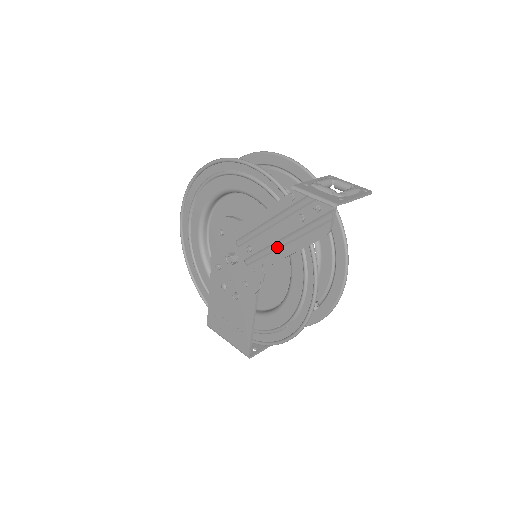
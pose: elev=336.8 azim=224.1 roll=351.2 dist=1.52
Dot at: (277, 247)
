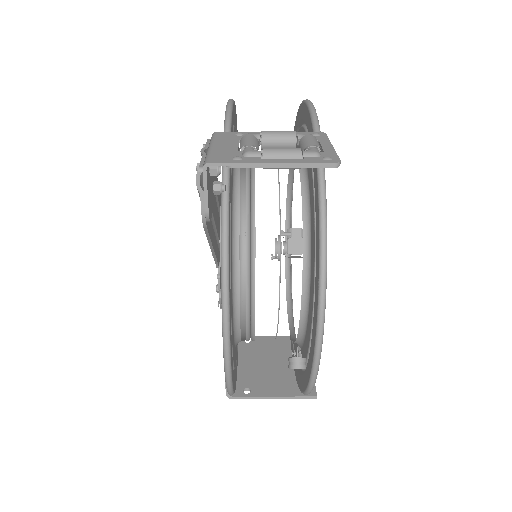
Dot at: occluded
